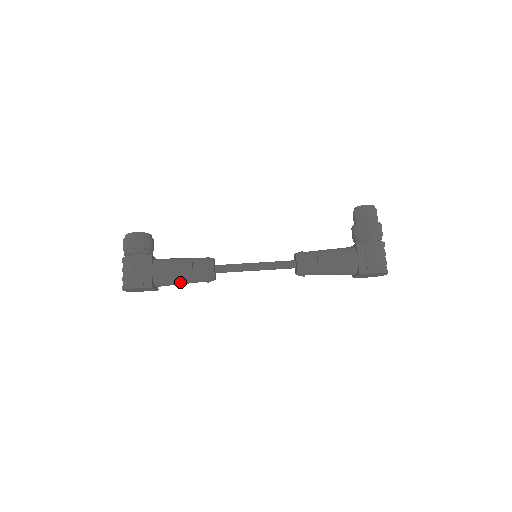
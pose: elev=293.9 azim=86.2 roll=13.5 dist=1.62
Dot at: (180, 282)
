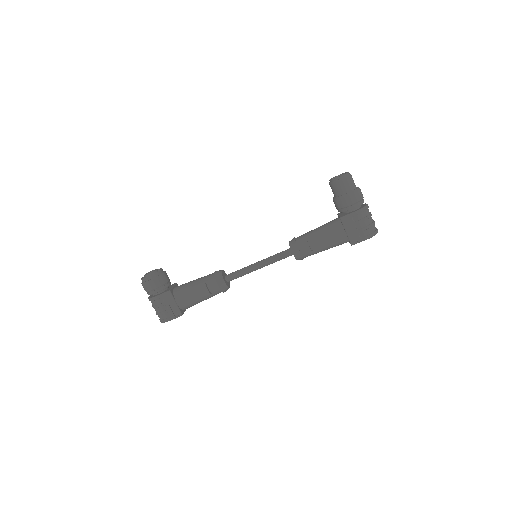
Dot at: occluded
